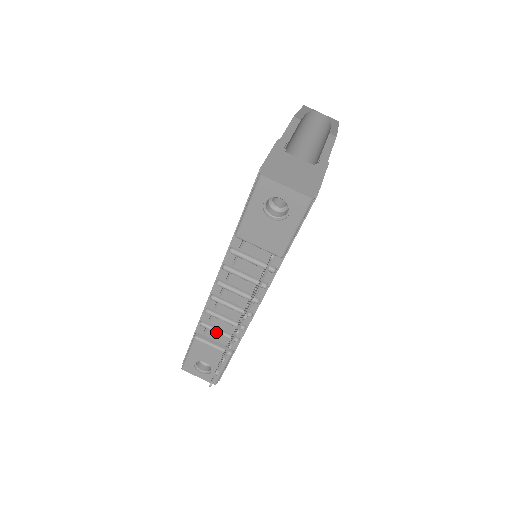
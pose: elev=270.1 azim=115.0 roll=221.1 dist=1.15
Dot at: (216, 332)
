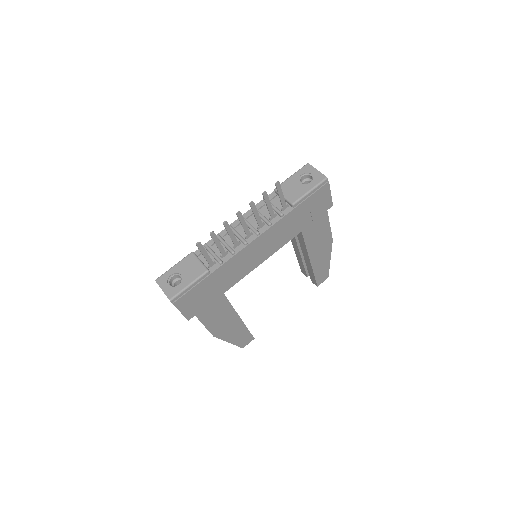
Dot at: (211, 251)
